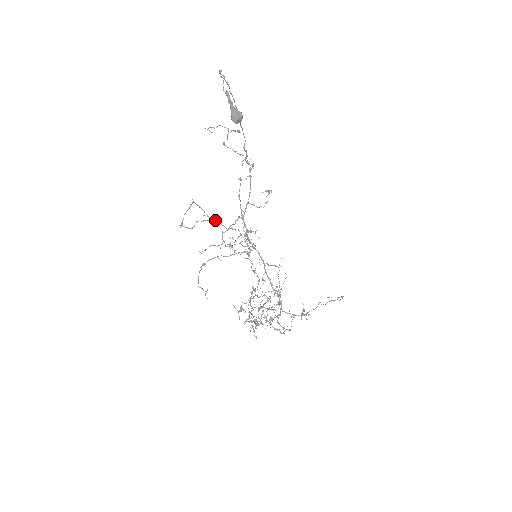
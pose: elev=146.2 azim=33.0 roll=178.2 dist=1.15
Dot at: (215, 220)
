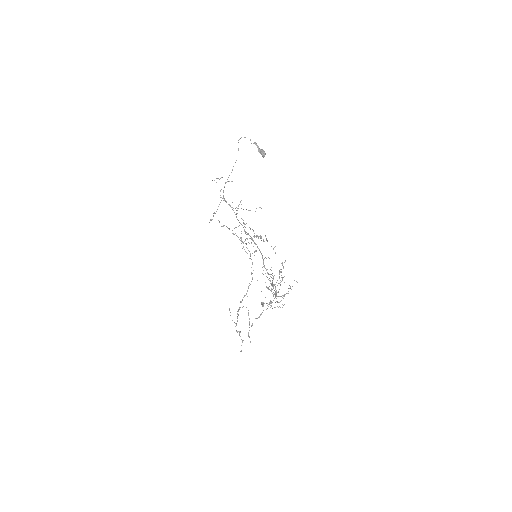
Dot at: occluded
